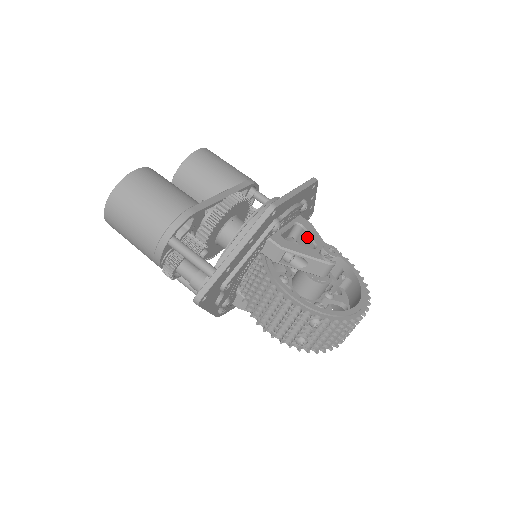
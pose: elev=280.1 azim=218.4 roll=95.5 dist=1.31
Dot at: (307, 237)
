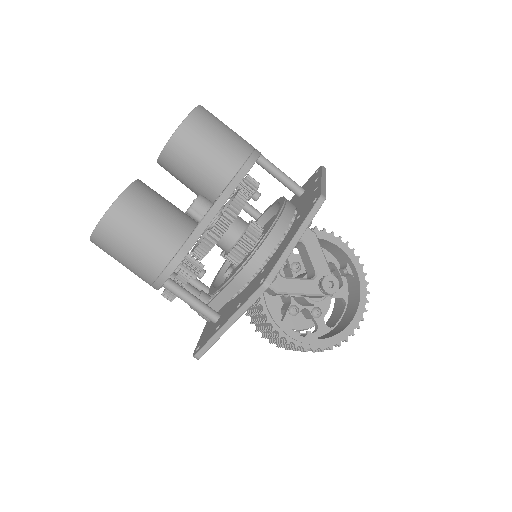
Dot at: (308, 257)
